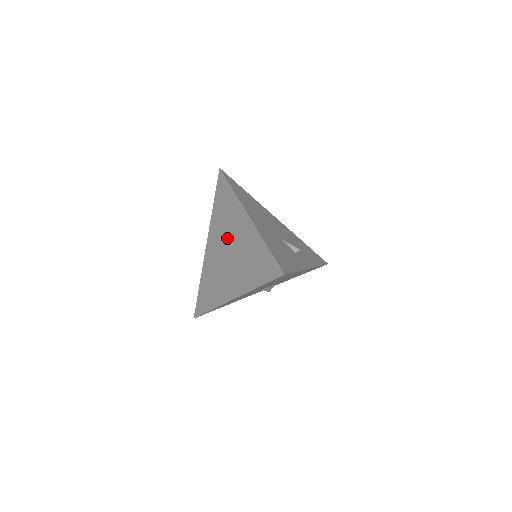
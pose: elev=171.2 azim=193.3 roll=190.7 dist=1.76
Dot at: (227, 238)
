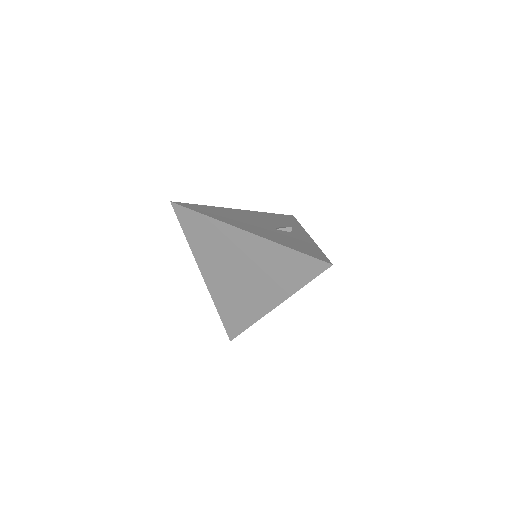
Dot at: (230, 261)
